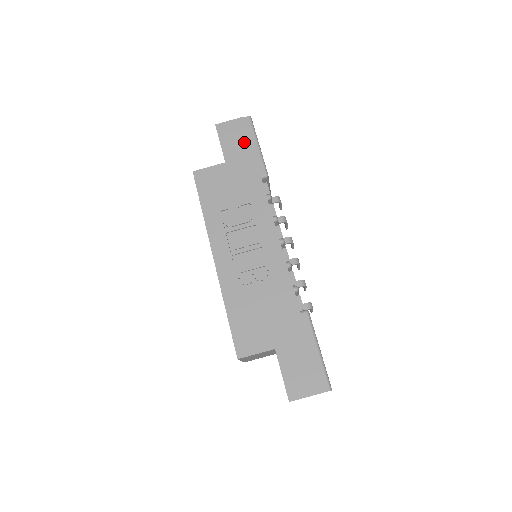
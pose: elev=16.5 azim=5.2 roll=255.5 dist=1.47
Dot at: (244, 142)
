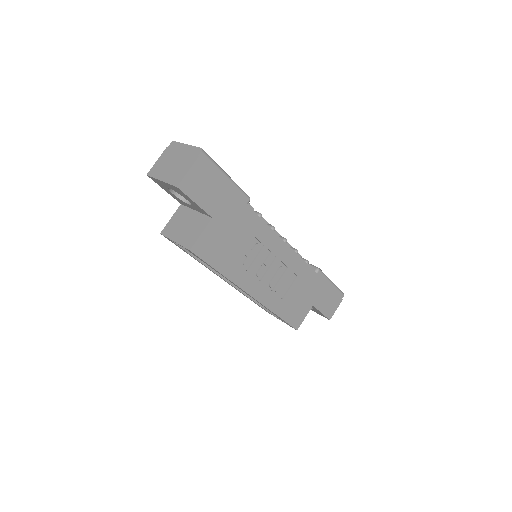
Dot at: (216, 185)
